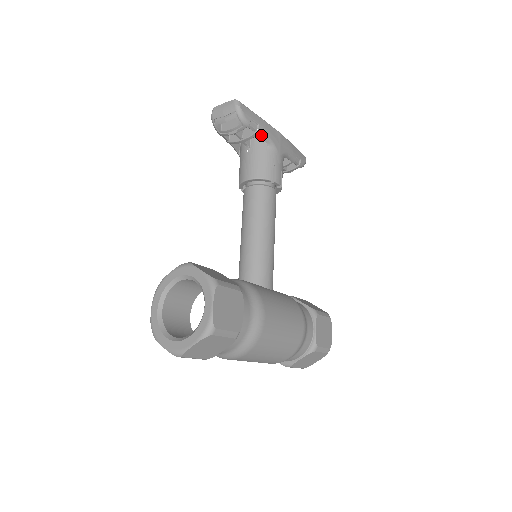
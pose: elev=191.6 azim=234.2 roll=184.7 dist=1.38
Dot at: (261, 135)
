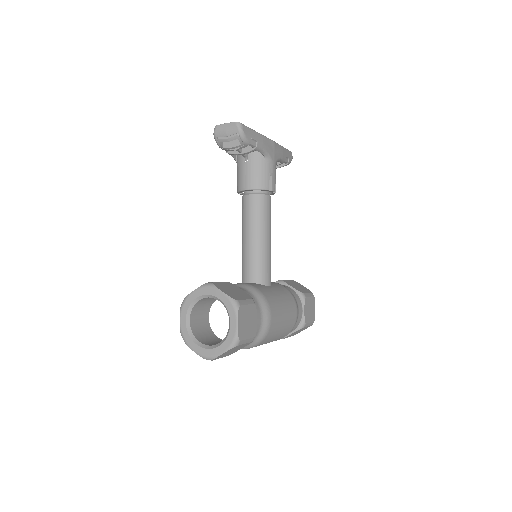
Dot at: (259, 150)
